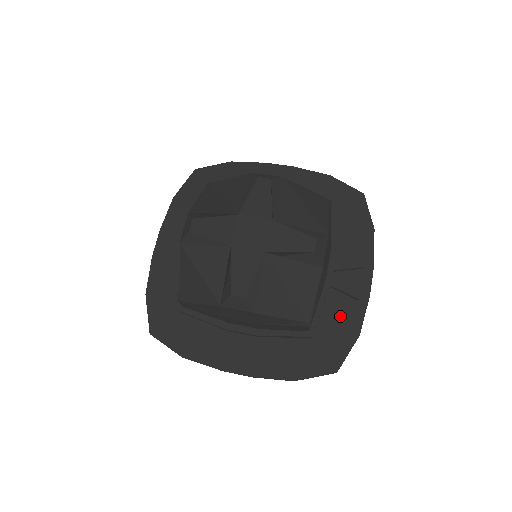
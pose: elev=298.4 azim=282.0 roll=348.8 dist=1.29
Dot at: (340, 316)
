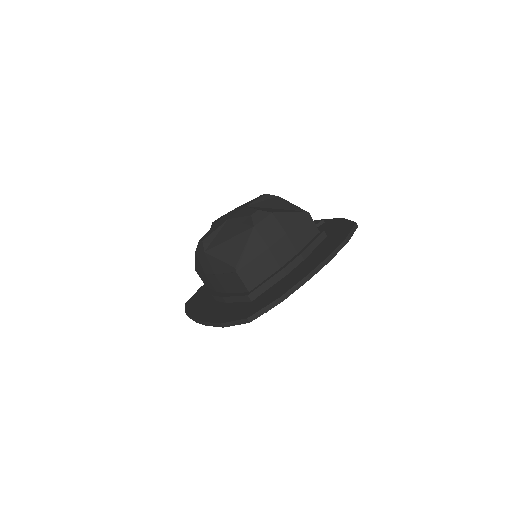
Dot at: (326, 227)
